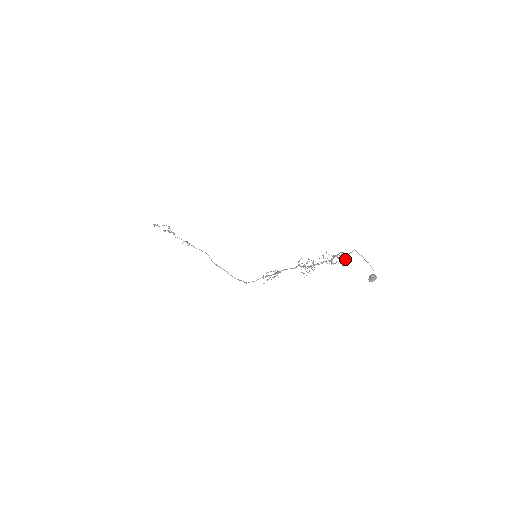
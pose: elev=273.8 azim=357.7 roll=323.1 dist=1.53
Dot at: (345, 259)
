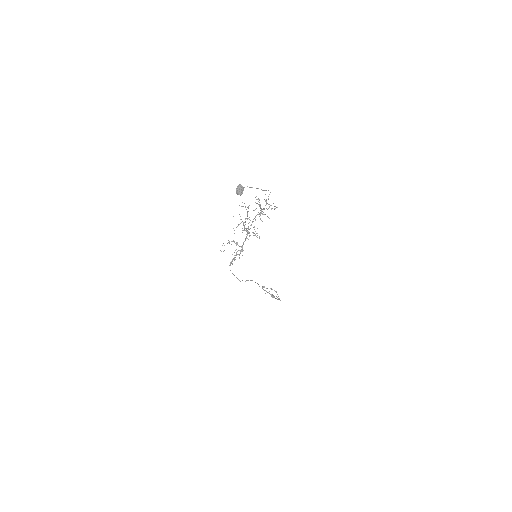
Dot at: (258, 201)
